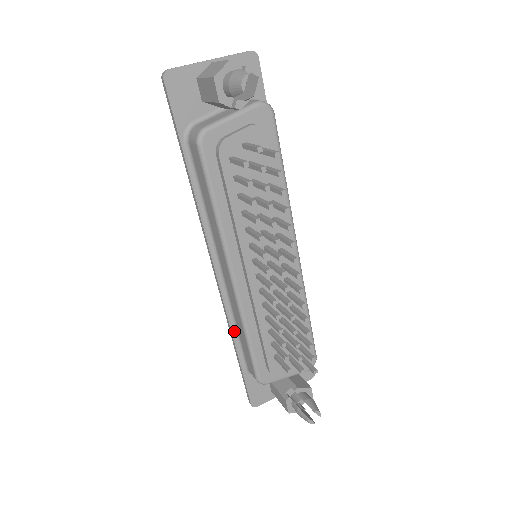
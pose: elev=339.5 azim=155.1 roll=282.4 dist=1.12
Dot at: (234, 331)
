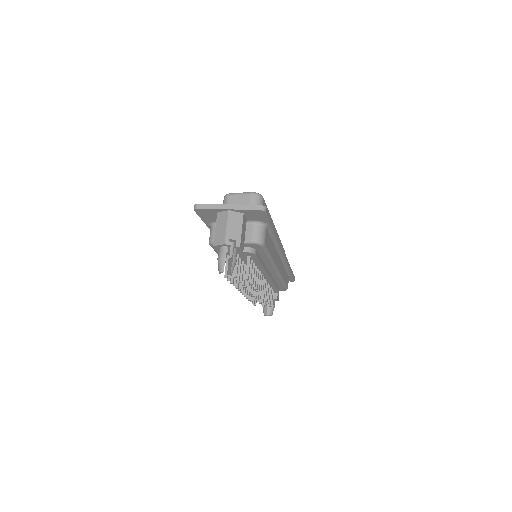
Dot at: occluded
